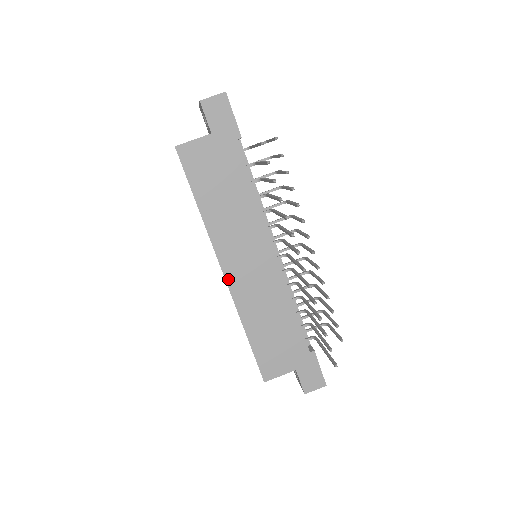
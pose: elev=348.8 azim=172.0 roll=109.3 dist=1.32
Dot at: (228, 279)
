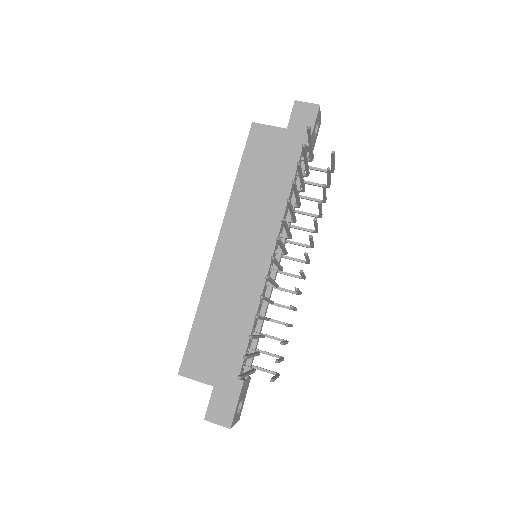
Dot at: (217, 253)
